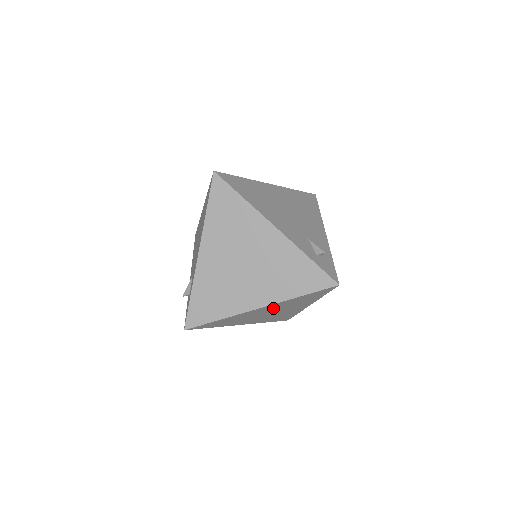
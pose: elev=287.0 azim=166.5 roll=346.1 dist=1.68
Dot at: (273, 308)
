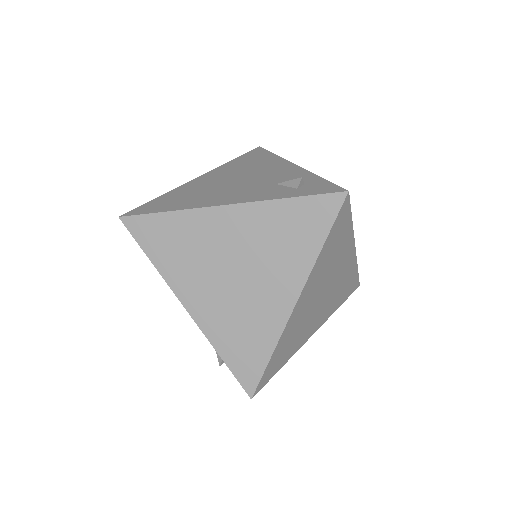
Dot at: (315, 287)
